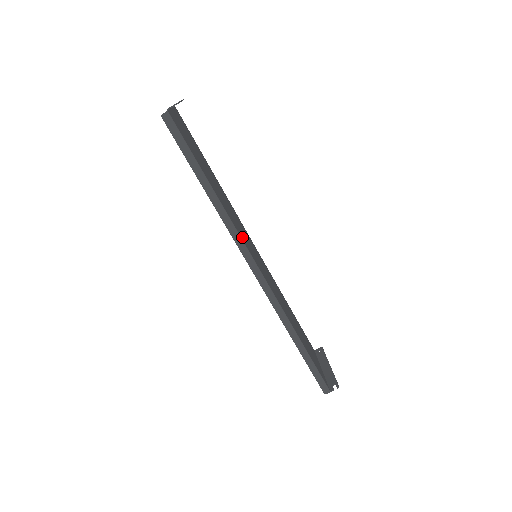
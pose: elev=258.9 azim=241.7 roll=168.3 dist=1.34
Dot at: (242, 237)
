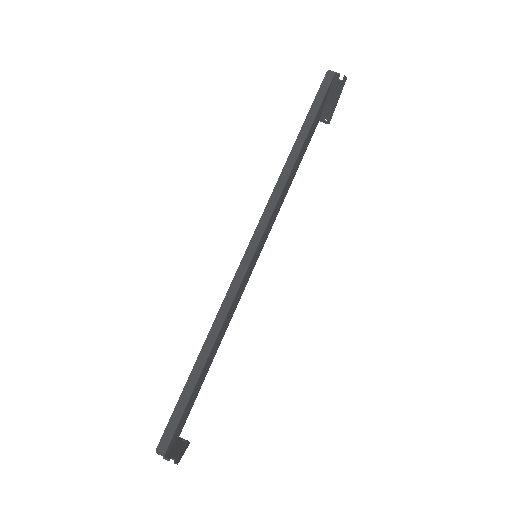
Dot at: (275, 209)
